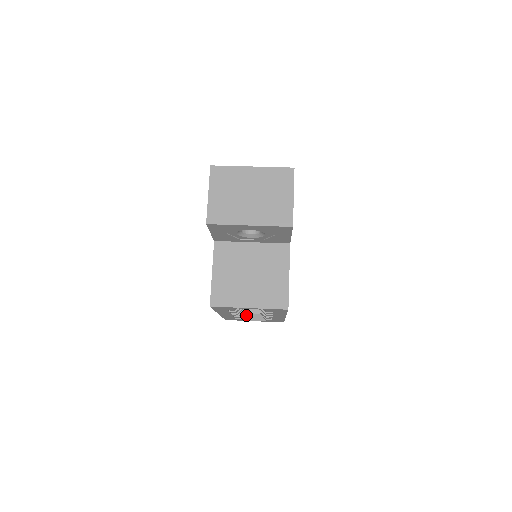
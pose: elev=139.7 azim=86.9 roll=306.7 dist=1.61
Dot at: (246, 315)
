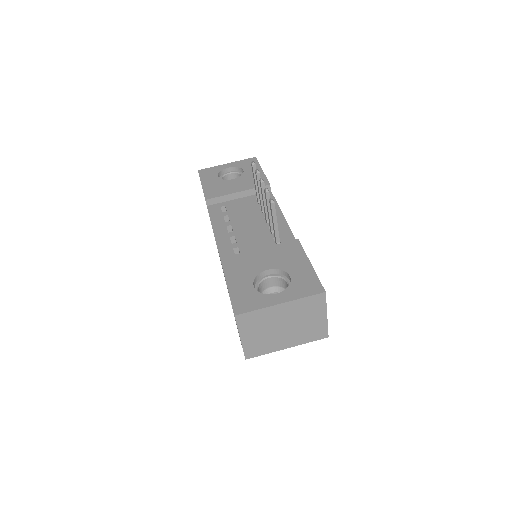
Dot at: occluded
